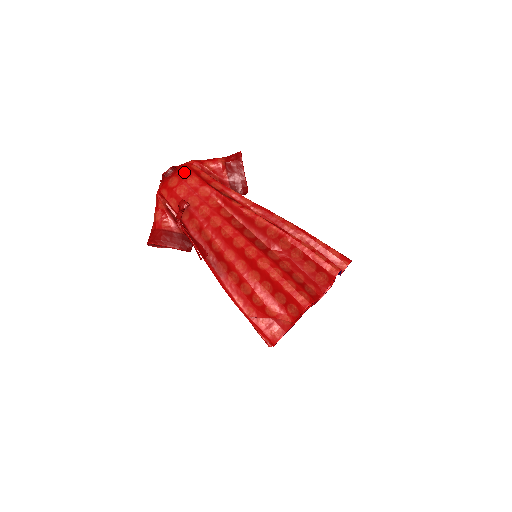
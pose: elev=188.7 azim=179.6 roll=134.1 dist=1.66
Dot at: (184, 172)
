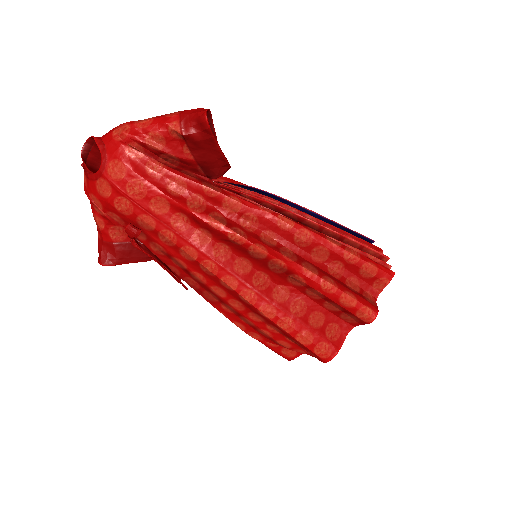
Dot at: (116, 171)
